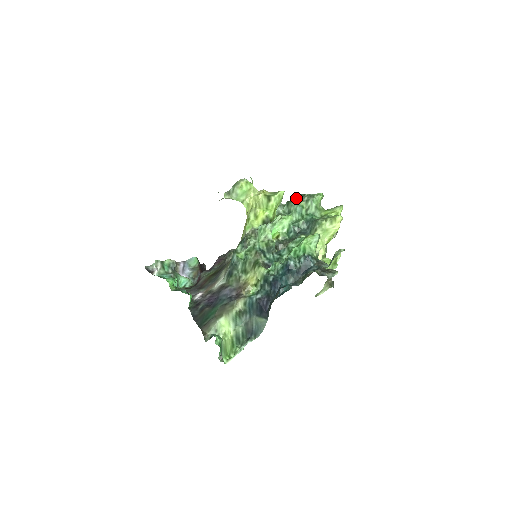
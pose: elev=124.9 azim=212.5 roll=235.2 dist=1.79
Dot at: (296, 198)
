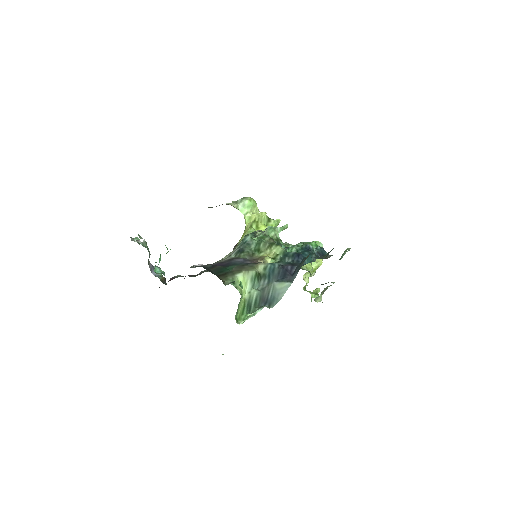
Dot at: occluded
